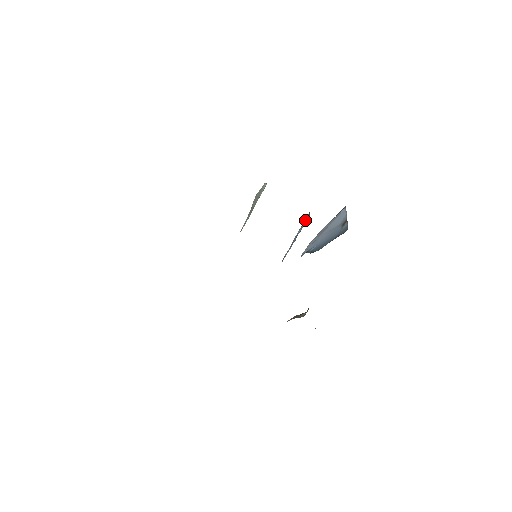
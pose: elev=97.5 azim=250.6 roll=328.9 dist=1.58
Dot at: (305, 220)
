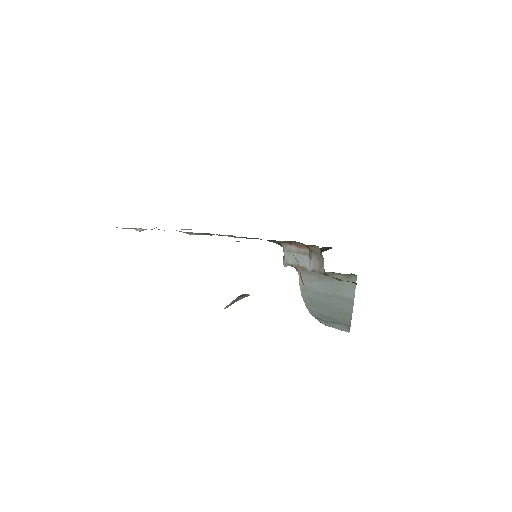
Dot at: occluded
